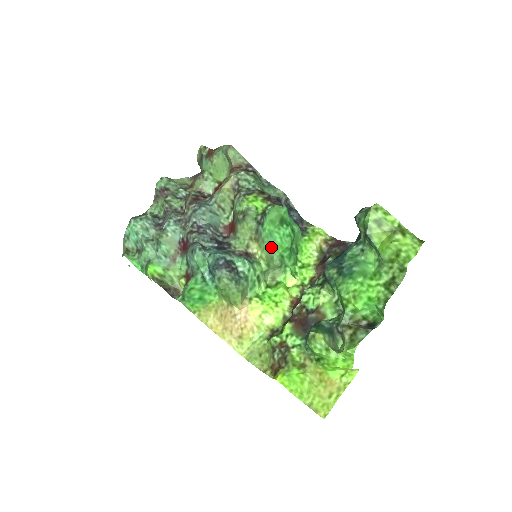
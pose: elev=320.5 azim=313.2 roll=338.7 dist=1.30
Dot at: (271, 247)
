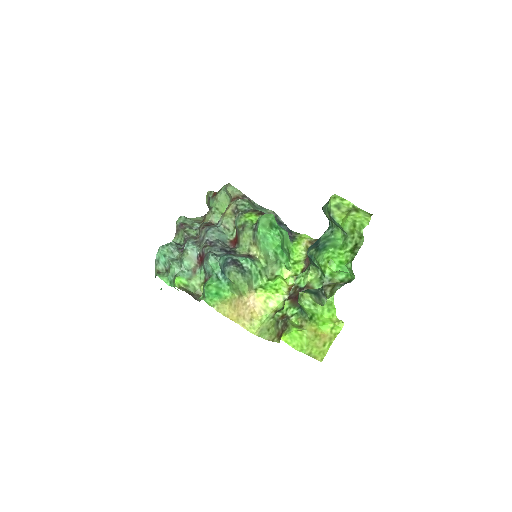
Dot at: (266, 246)
